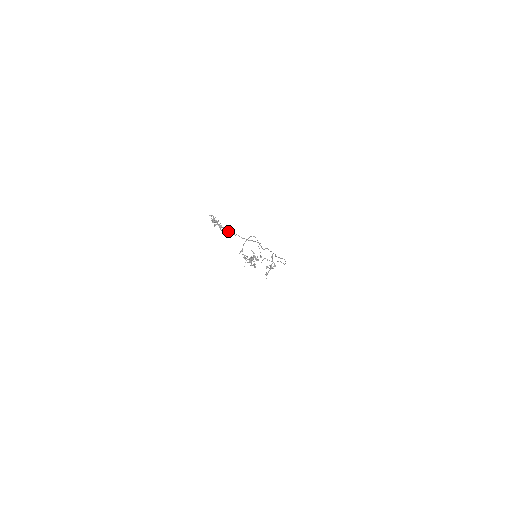
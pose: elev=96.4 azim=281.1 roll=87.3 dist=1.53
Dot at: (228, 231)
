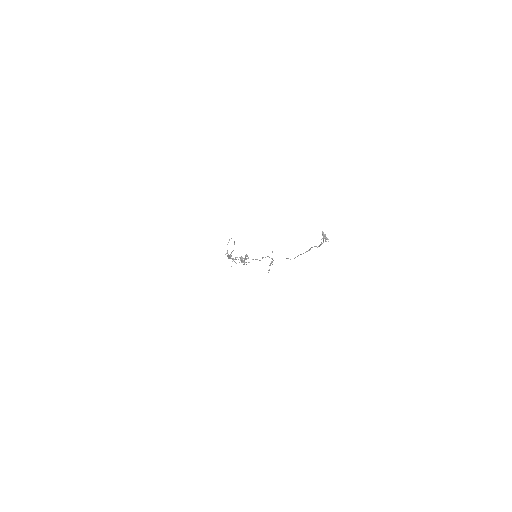
Dot at: occluded
